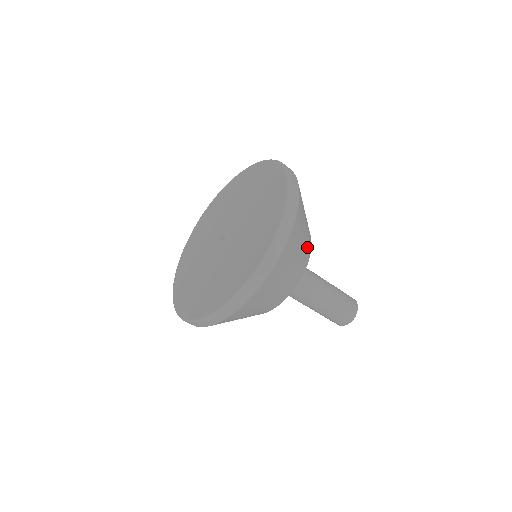
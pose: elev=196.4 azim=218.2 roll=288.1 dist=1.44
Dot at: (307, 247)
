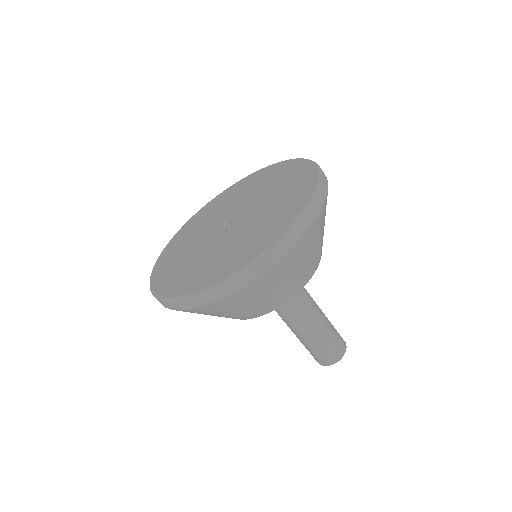
Dot at: occluded
